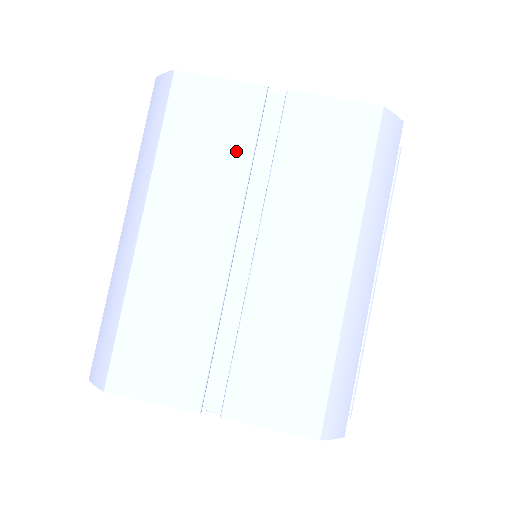
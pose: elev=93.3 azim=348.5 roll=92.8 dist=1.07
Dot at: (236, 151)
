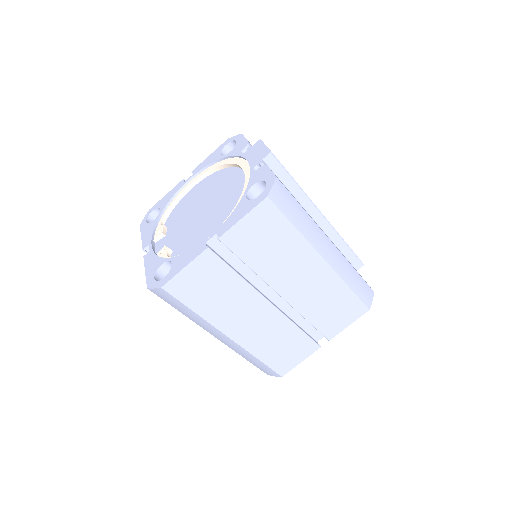
Dot at: (229, 281)
